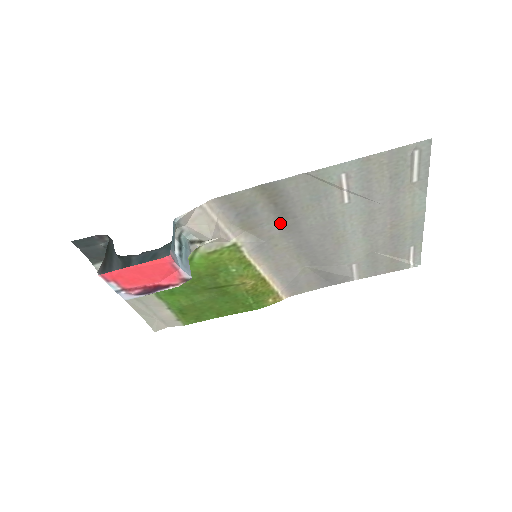
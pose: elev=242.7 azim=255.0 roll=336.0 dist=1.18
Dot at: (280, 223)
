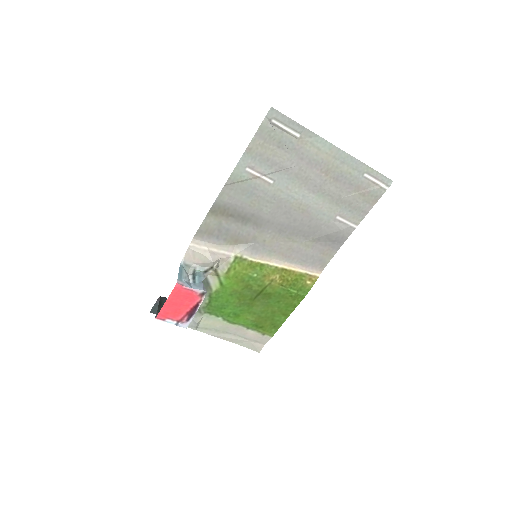
Dot at: (249, 225)
